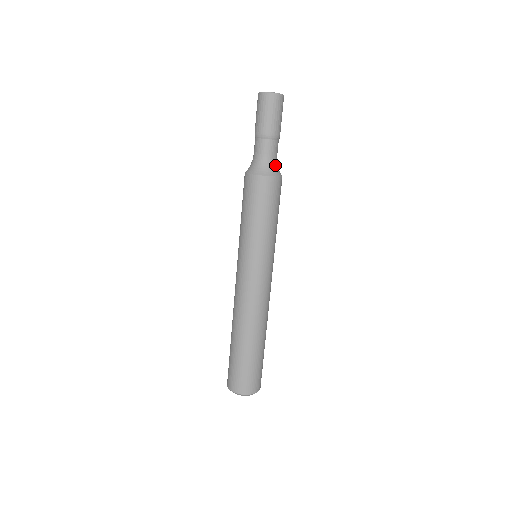
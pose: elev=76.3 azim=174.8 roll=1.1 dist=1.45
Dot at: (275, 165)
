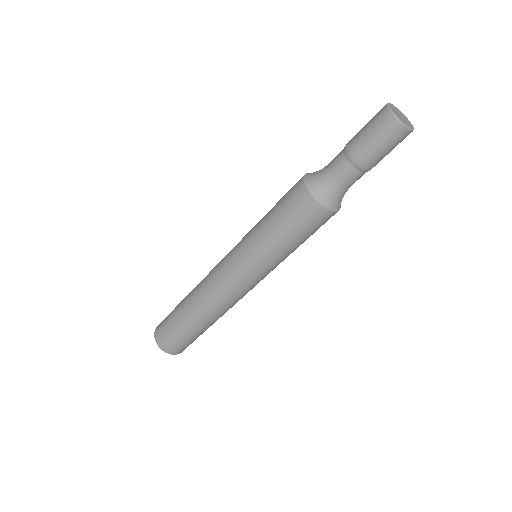
Dot at: occluded
